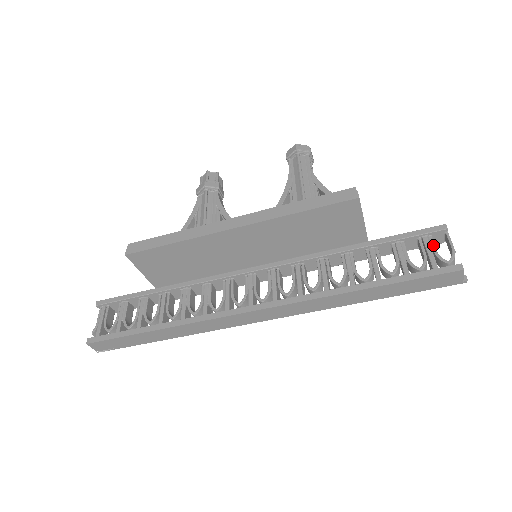
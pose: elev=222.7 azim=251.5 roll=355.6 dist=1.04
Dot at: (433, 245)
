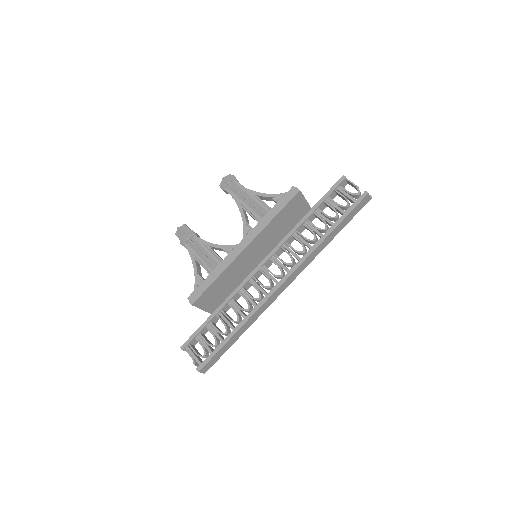
Dot at: (345, 190)
